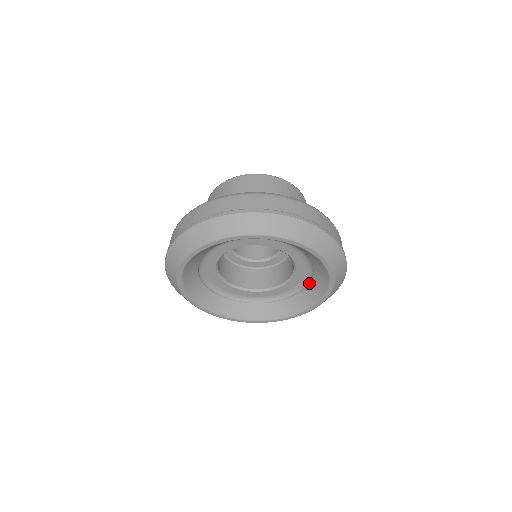
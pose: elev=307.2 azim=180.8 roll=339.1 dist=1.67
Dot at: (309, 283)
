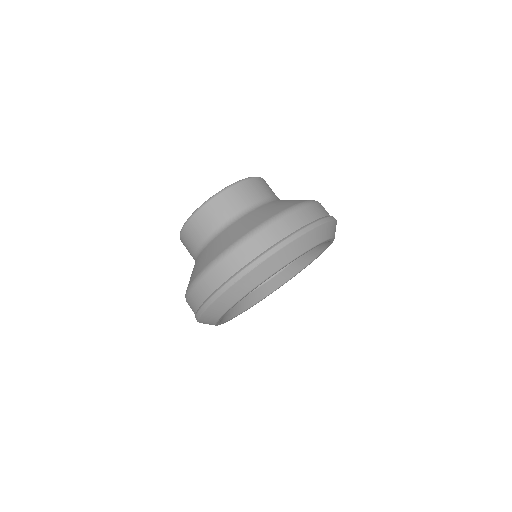
Dot at: occluded
